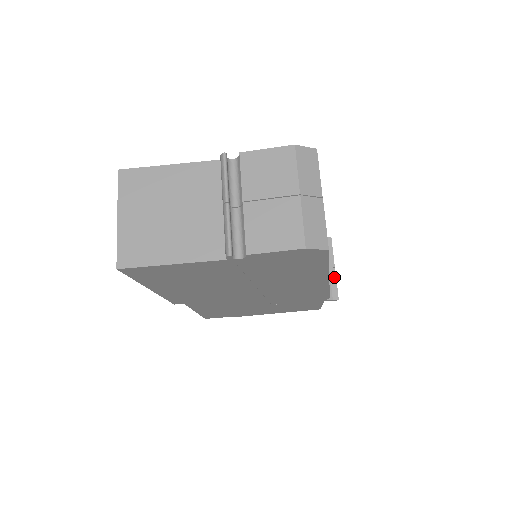
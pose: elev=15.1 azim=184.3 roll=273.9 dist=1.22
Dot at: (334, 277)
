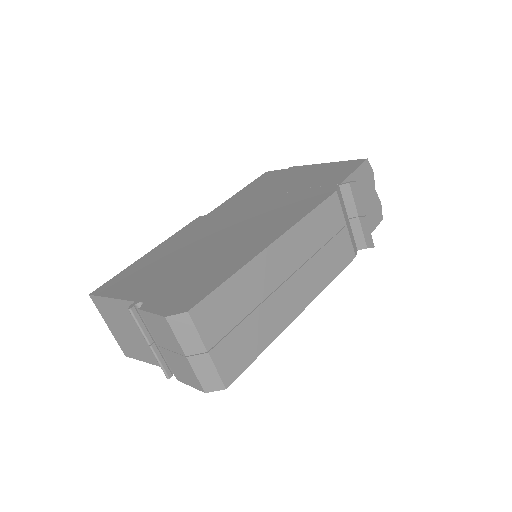
Dot at: (365, 226)
